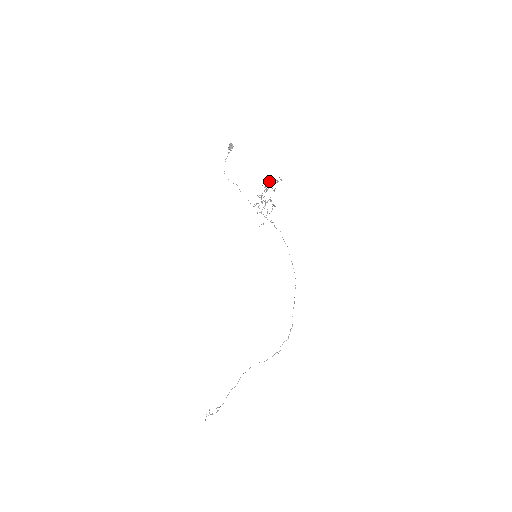
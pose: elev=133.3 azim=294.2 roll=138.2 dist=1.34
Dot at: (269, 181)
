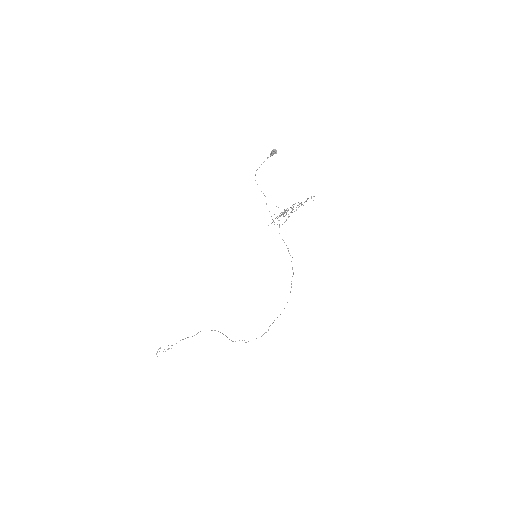
Dot at: (301, 205)
